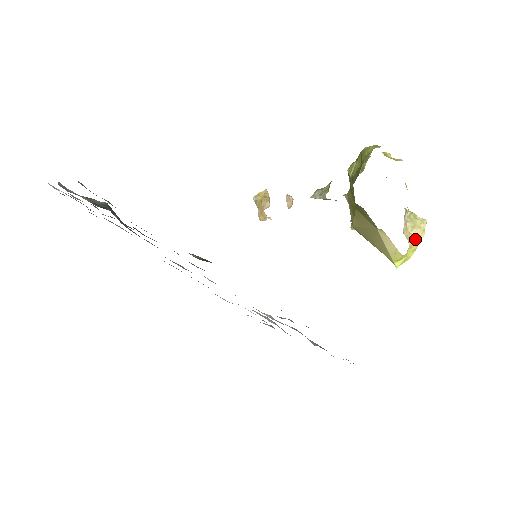
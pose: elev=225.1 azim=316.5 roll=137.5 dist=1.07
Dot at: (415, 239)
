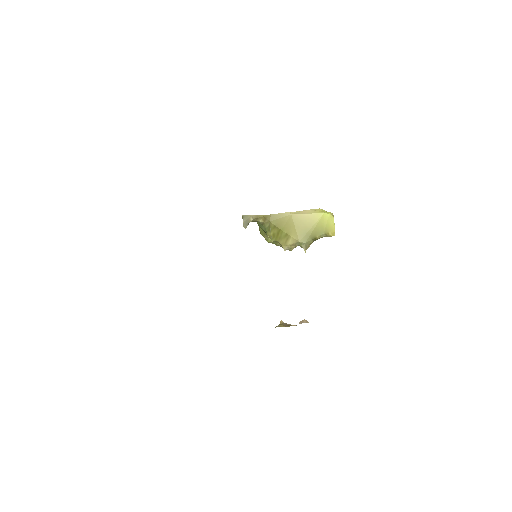
Dot at: occluded
